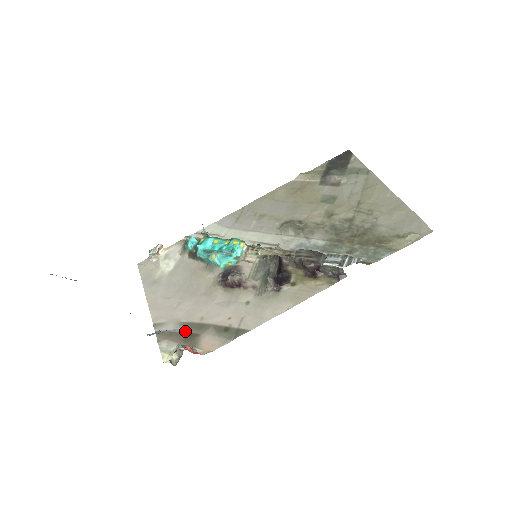
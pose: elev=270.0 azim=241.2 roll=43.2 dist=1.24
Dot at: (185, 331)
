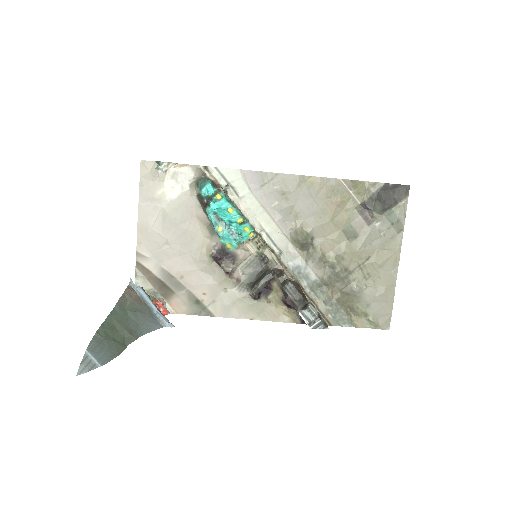
Dot at: (163, 280)
